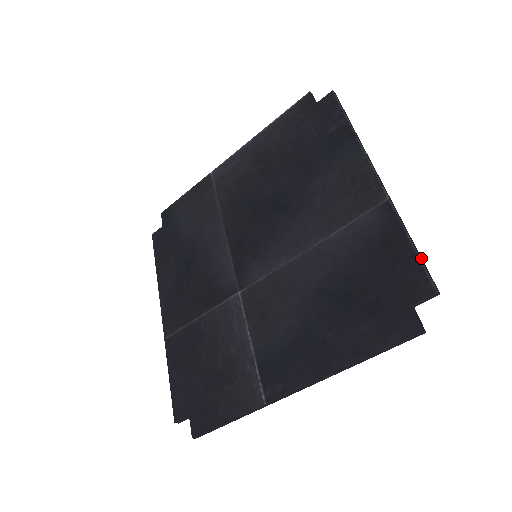
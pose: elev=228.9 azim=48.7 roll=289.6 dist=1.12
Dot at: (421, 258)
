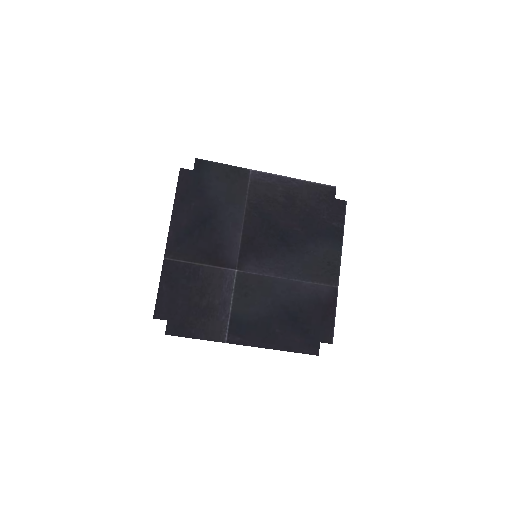
Dot at: (334, 324)
